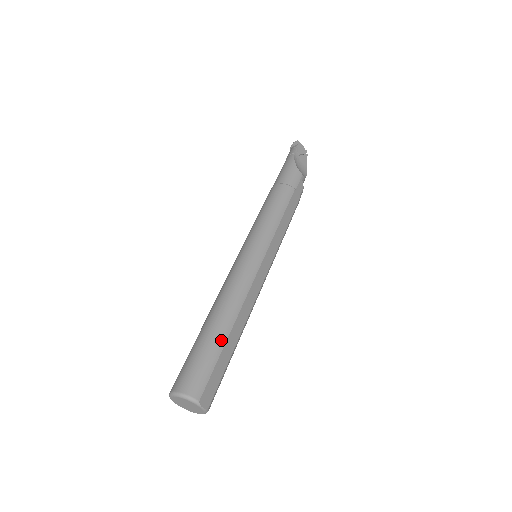
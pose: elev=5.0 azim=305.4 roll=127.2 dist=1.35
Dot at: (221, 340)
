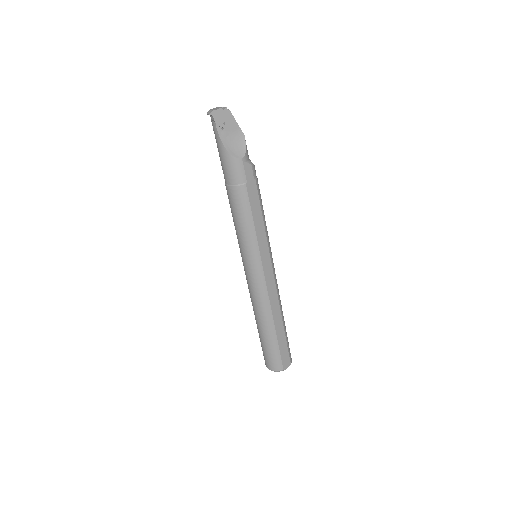
Dot at: (273, 338)
